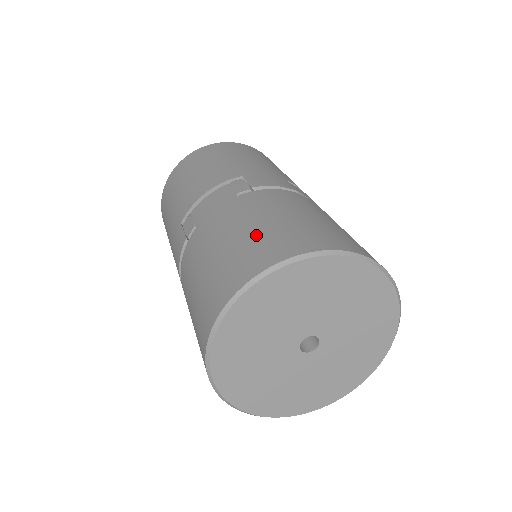
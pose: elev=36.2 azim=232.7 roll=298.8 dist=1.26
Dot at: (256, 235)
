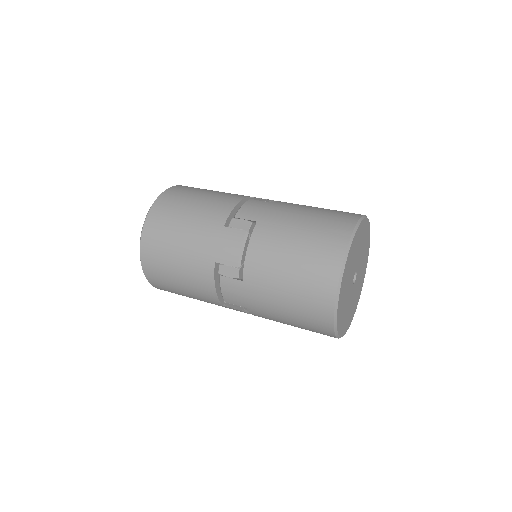
Dot at: (325, 213)
